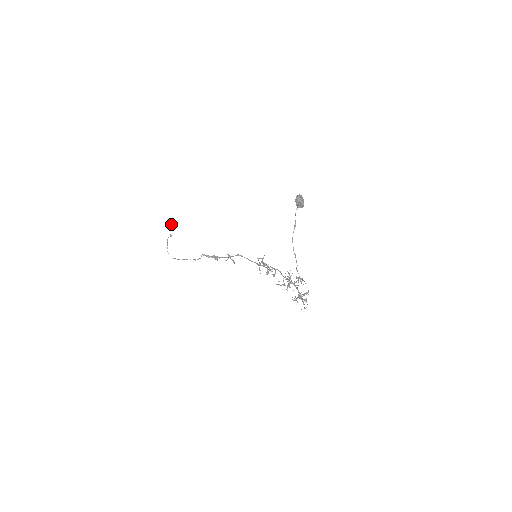
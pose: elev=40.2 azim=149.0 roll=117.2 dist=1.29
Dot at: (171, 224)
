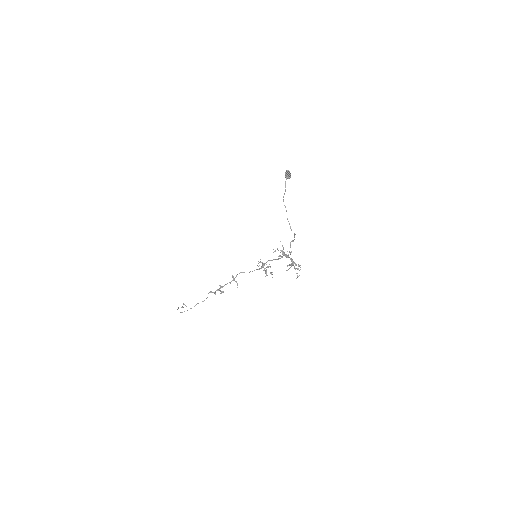
Dot at: (183, 303)
